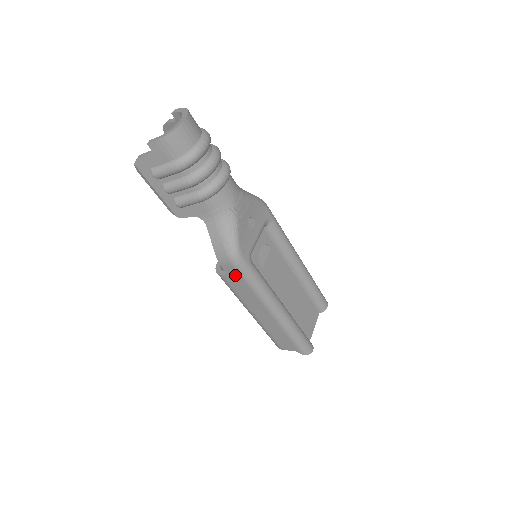
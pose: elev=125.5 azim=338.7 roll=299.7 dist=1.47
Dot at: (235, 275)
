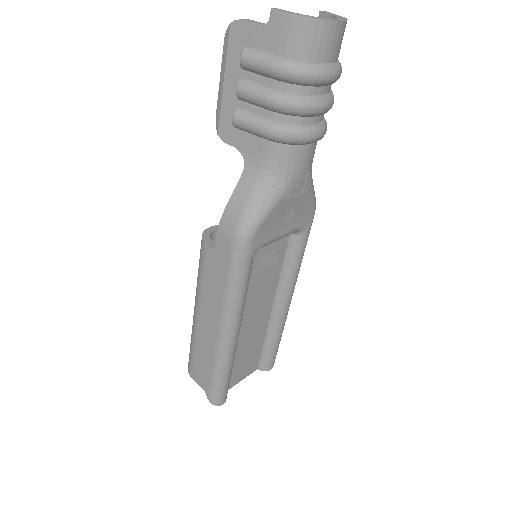
Dot at: (223, 256)
